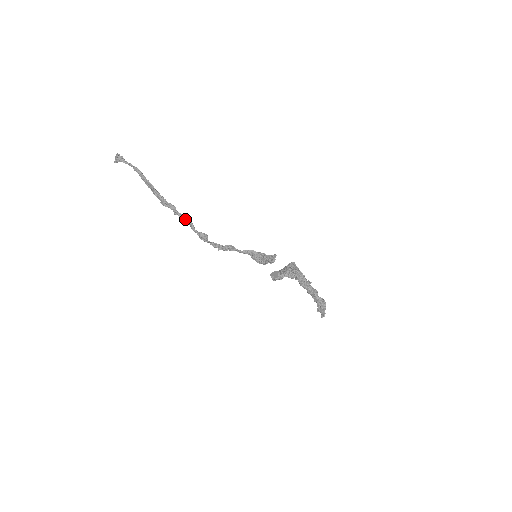
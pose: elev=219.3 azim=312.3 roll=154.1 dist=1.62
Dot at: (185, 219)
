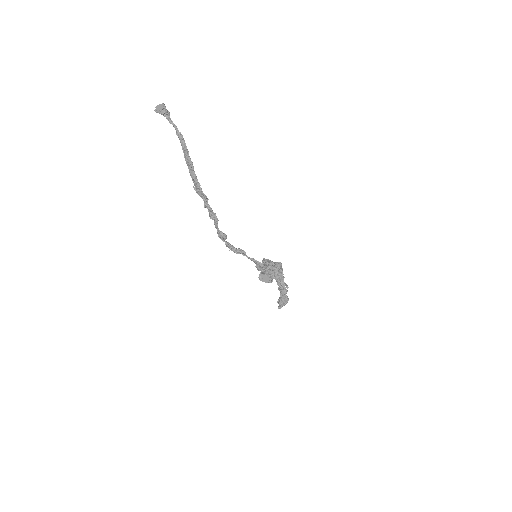
Dot at: (213, 215)
